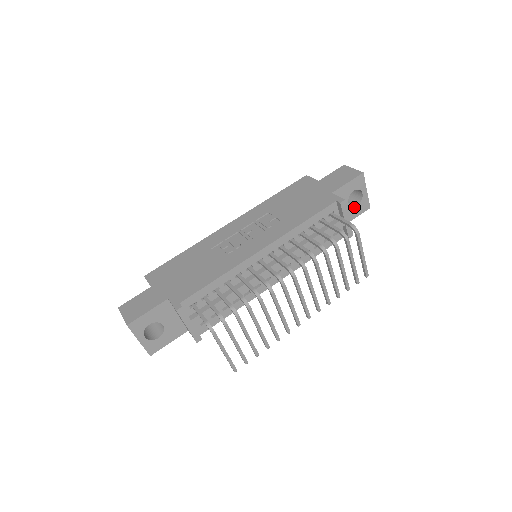
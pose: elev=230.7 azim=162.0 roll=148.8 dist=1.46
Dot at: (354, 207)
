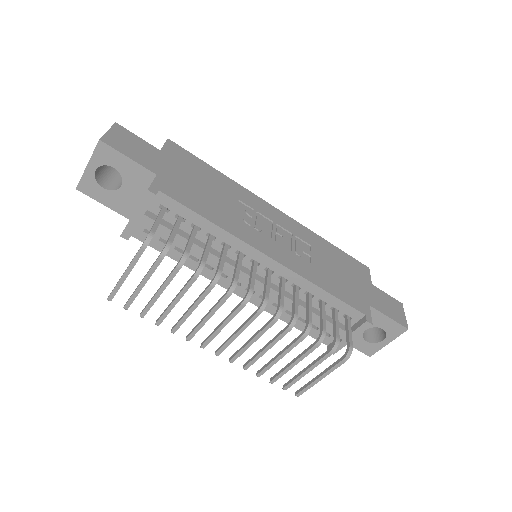
Dot at: (364, 339)
